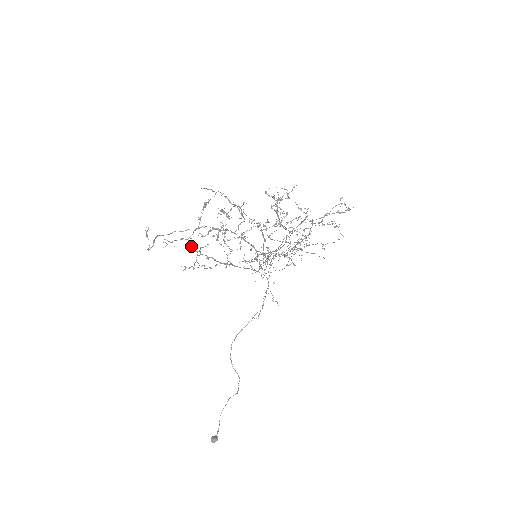
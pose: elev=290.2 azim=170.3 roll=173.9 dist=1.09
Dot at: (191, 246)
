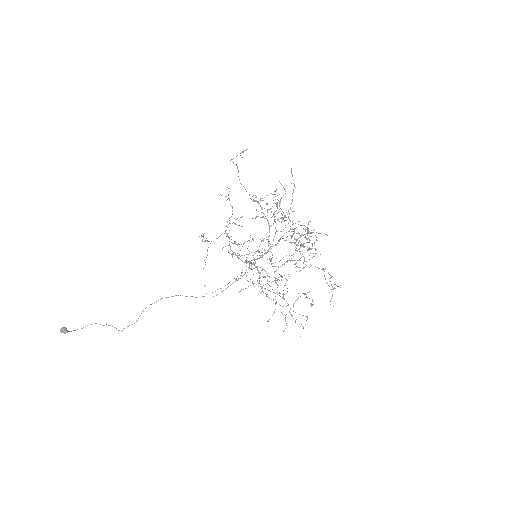
Dot at: (227, 221)
